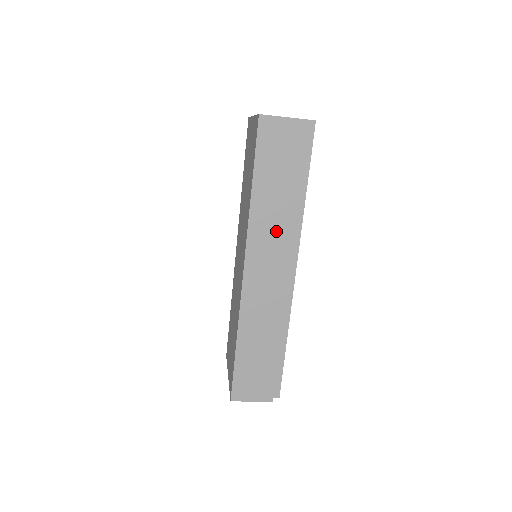
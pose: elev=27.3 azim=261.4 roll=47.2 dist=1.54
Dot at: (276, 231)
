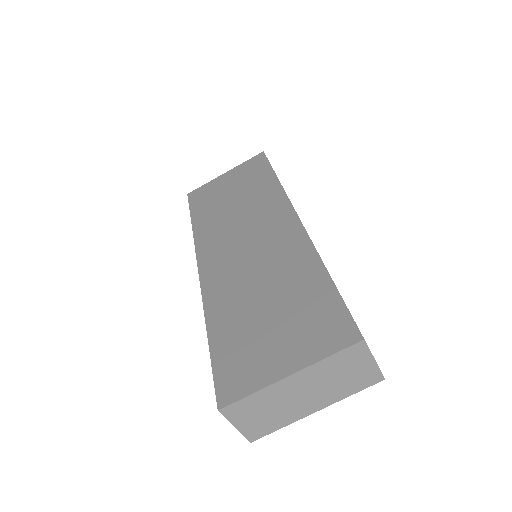
Dot at: occluded
